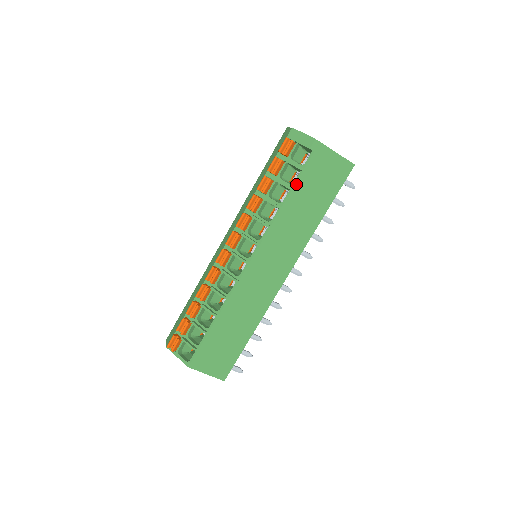
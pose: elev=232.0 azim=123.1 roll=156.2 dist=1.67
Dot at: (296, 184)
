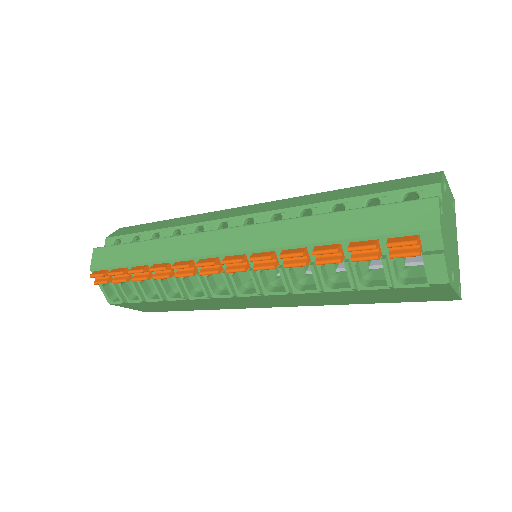
Dot at: (367, 290)
